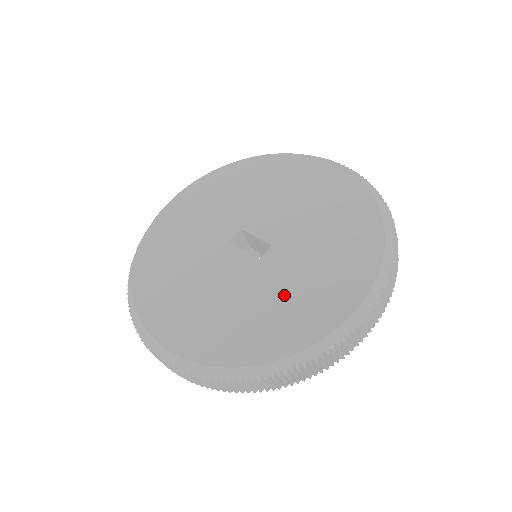
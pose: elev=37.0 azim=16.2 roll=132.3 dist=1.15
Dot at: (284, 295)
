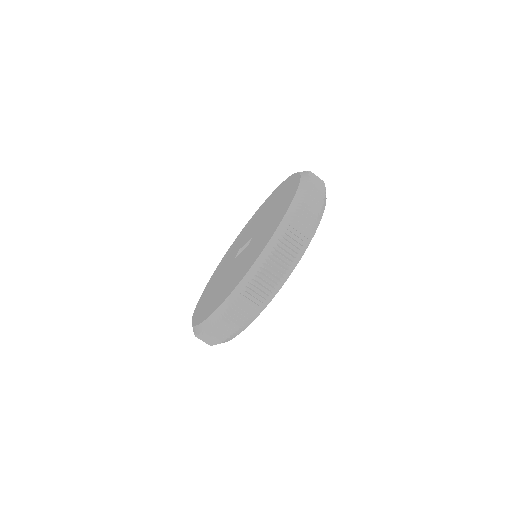
Dot at: (260, 239)
